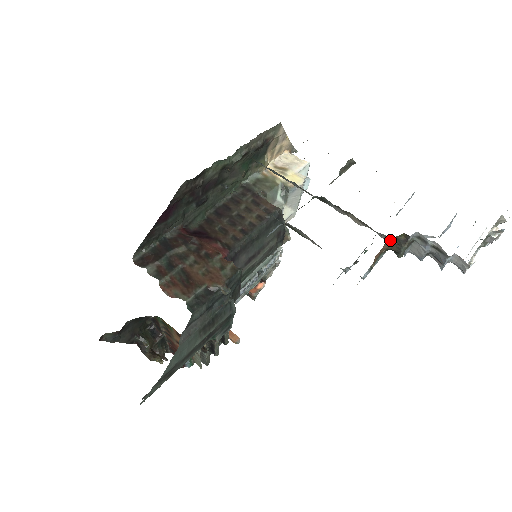
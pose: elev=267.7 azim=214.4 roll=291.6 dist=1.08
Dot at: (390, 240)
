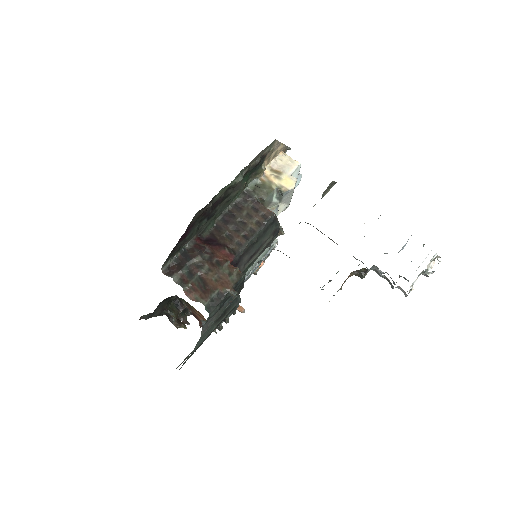
Dot at: (354, 271)
